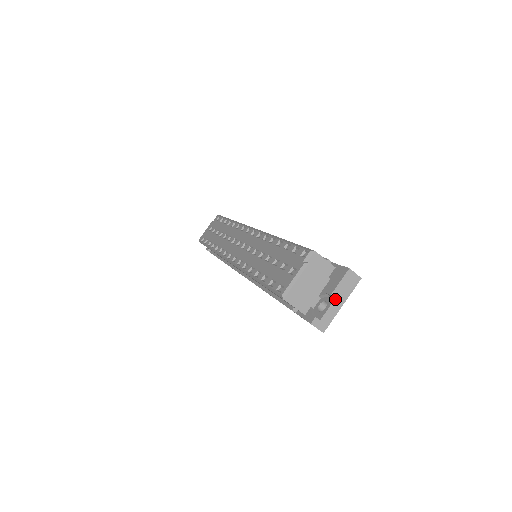
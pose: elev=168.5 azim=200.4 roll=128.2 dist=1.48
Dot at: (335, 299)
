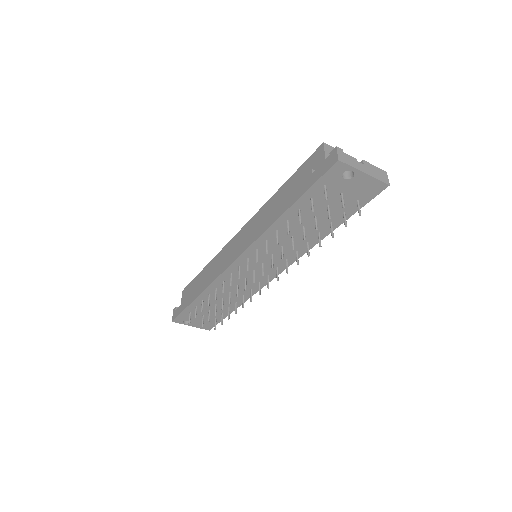
Dot at: (364, 165)
